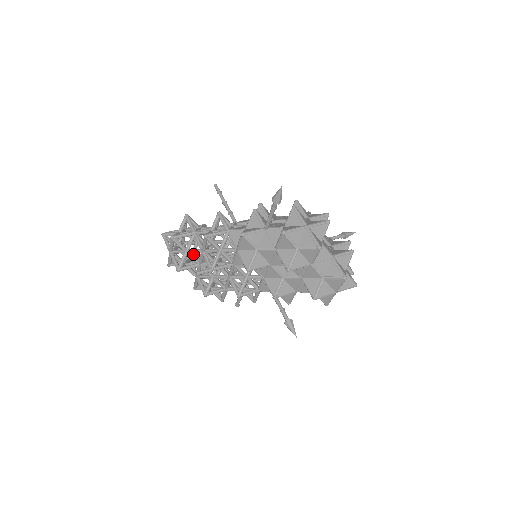
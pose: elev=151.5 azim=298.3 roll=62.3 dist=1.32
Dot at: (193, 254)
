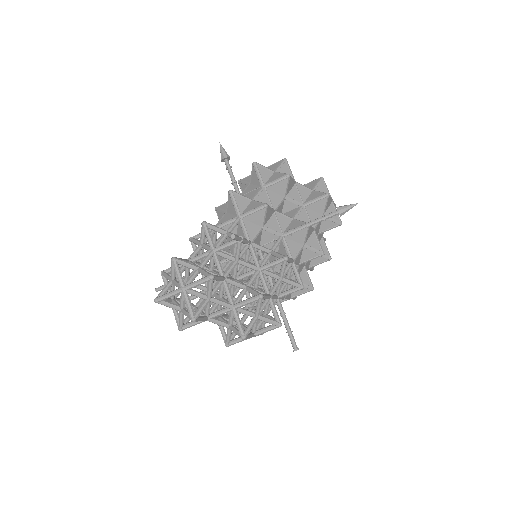
Dot at: (203, 313)
